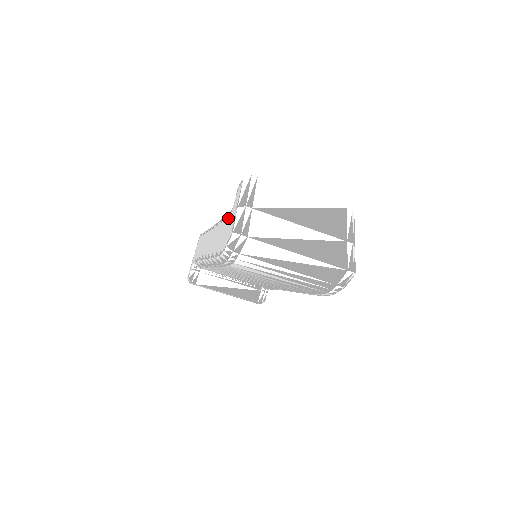
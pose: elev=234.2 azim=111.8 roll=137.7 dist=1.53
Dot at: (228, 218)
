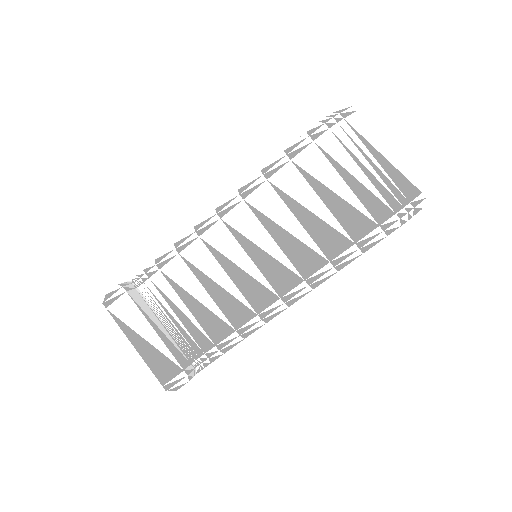
Dot at: occluded
